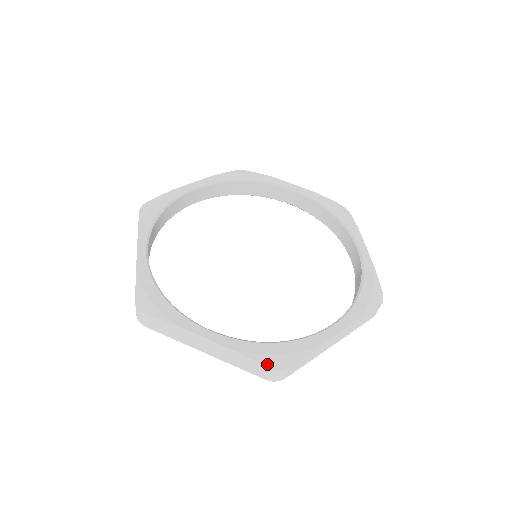
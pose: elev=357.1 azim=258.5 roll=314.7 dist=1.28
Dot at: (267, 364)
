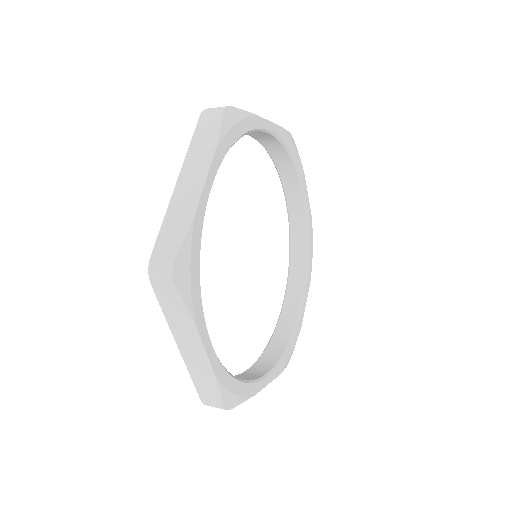
Dot at: occluded
